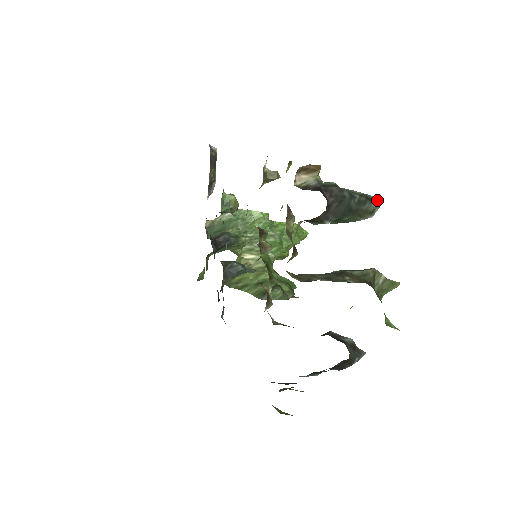
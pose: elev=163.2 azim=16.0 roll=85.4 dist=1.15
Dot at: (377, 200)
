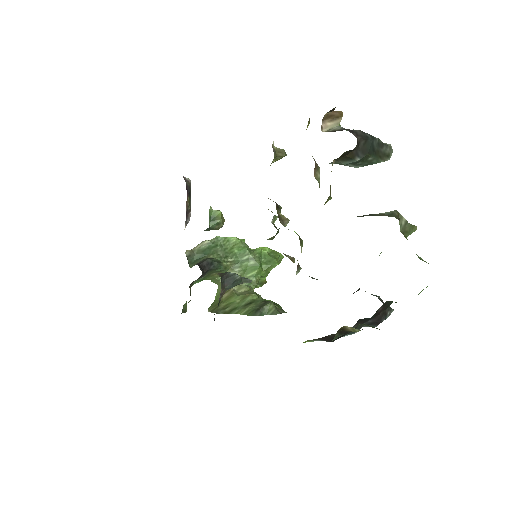
Dot at: (390, 146)
